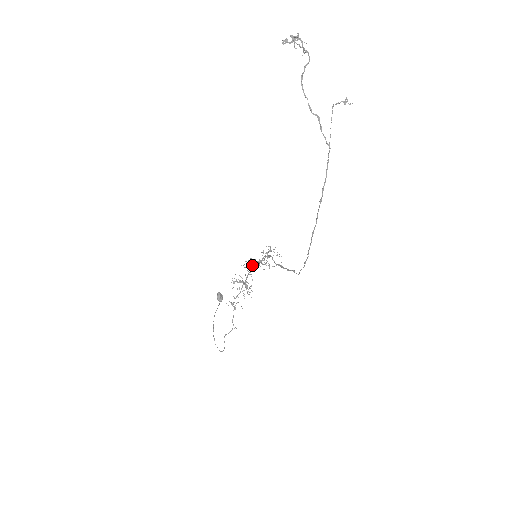
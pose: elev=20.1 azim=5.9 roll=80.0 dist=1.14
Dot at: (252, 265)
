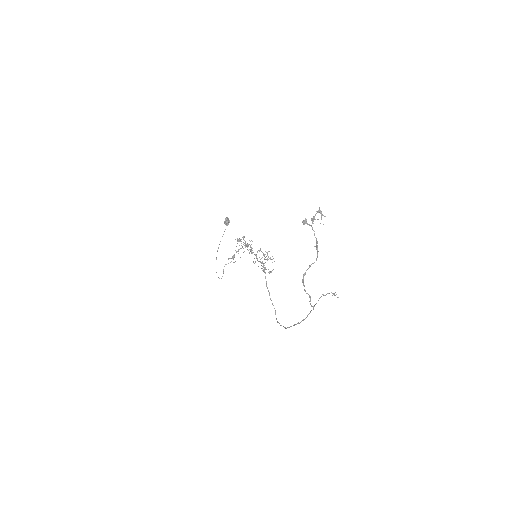
Dot at: (253, 252)
